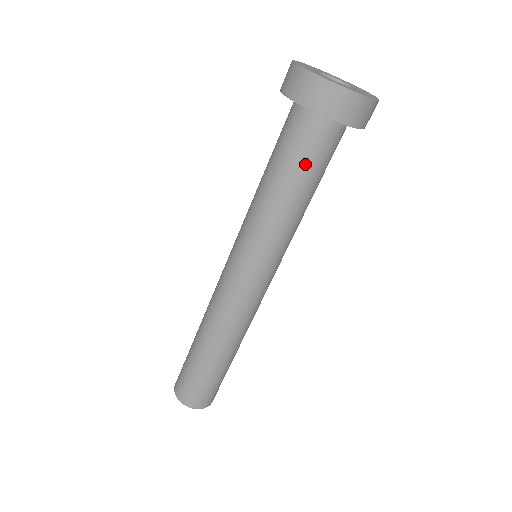
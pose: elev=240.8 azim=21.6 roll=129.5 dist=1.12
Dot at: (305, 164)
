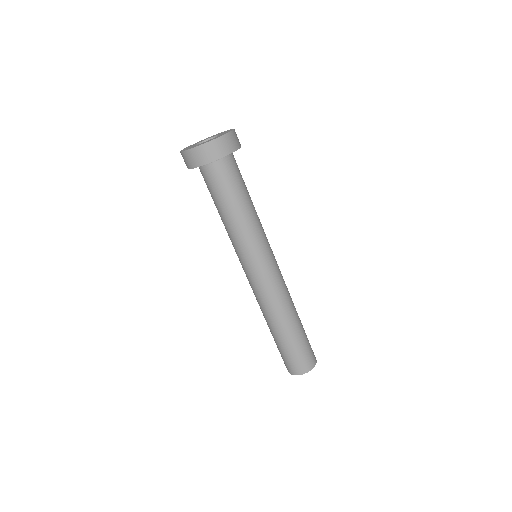
Dot at: (215, 194)
